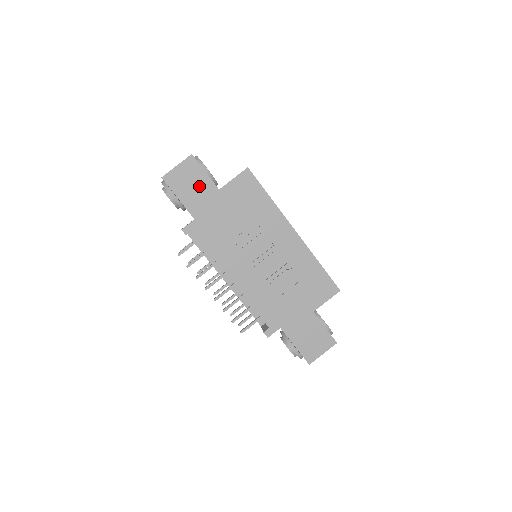
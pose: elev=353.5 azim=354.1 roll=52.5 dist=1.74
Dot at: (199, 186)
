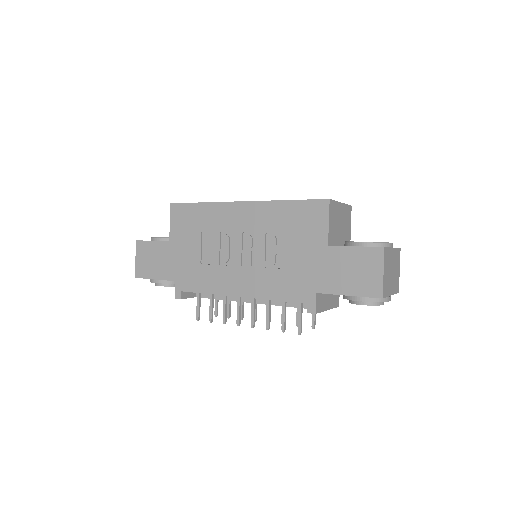
Dot at: (157, 255)
